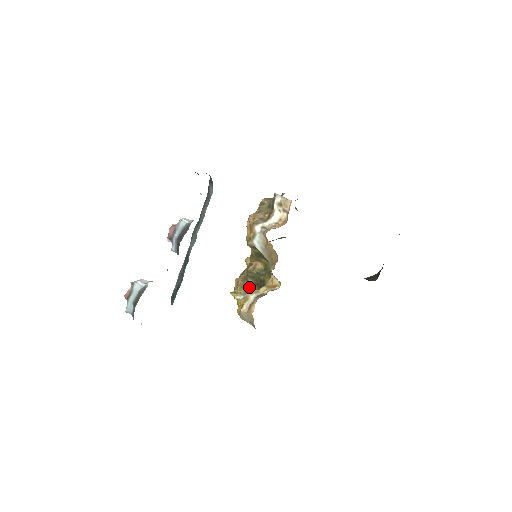
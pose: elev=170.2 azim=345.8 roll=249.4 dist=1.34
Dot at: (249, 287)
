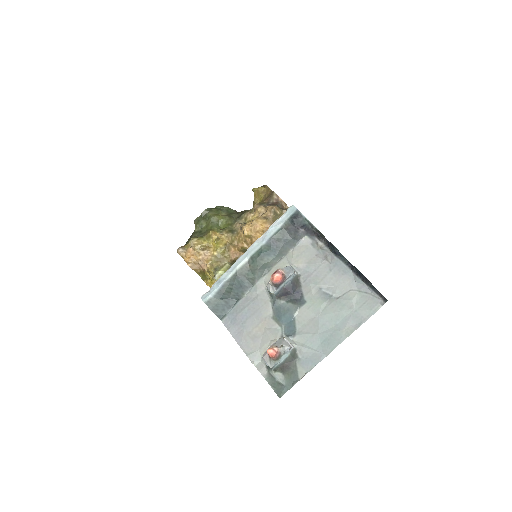
Dot at: (223, 269)
